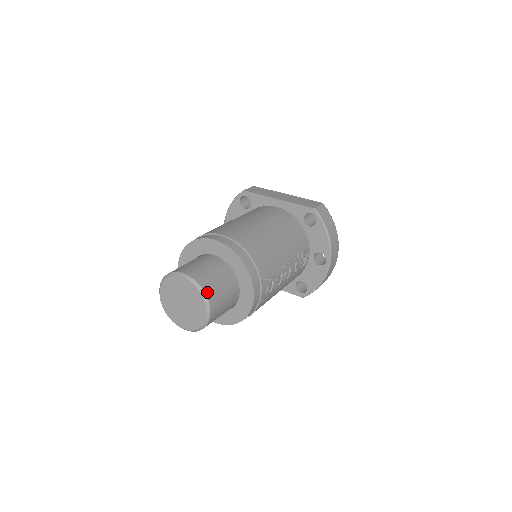
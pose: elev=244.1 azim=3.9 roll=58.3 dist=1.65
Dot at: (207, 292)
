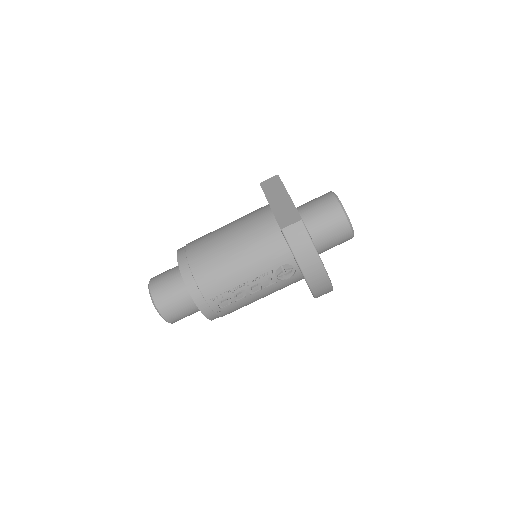
Dot at: (158, 304)
